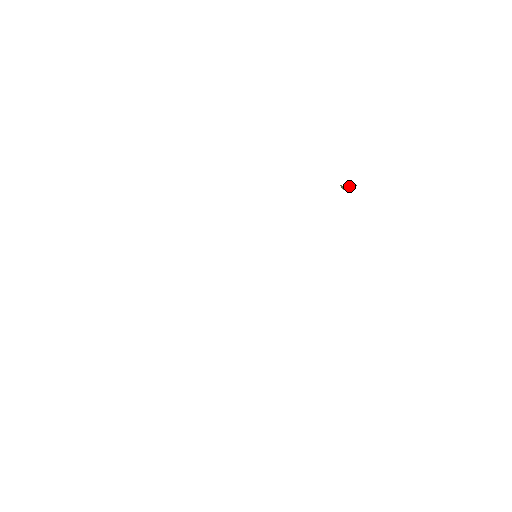
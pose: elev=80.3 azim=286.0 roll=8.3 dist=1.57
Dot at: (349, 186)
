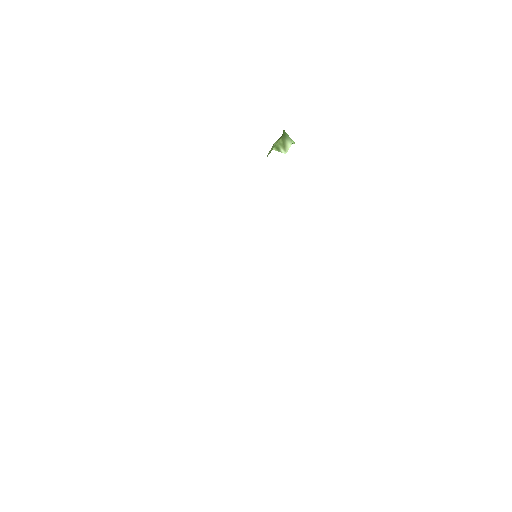
Dot at: (278, 141)
